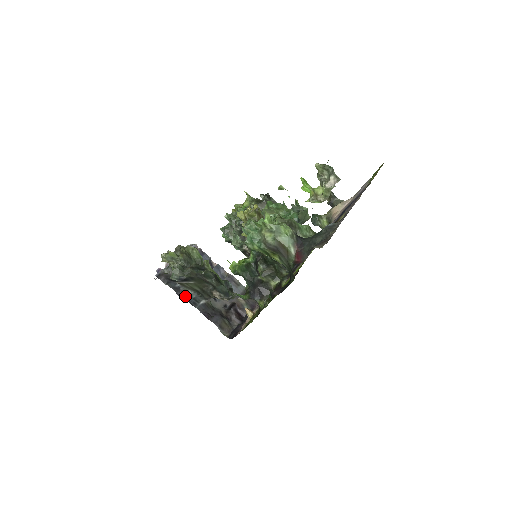
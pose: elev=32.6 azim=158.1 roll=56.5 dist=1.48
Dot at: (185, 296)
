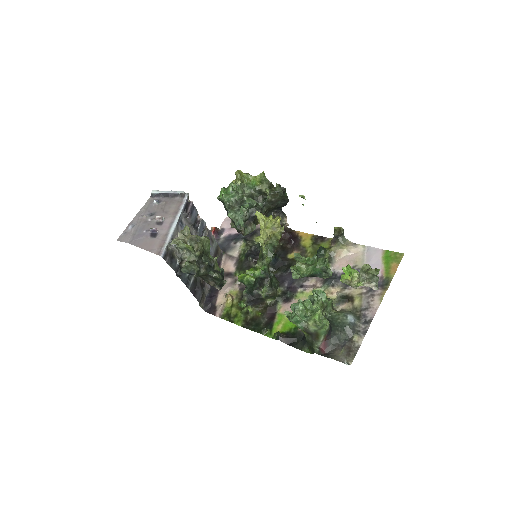
Dot at: (182, 276)
